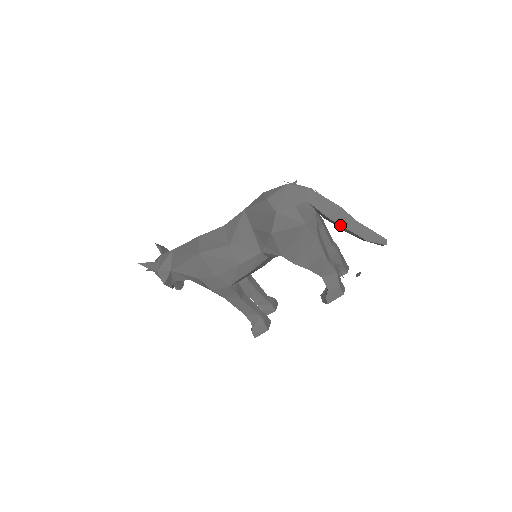
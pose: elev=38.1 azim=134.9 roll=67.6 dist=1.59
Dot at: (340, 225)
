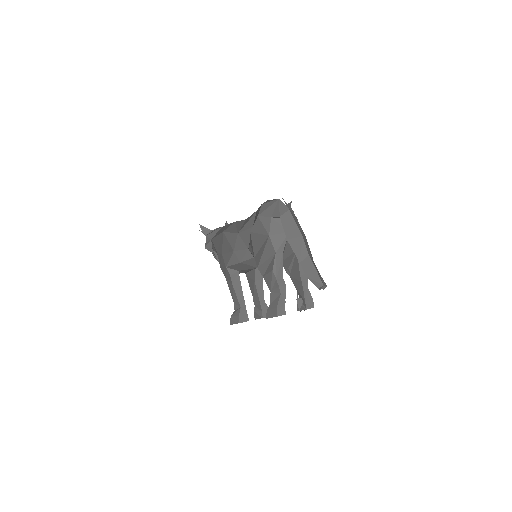
Dot at: (293, 250)
